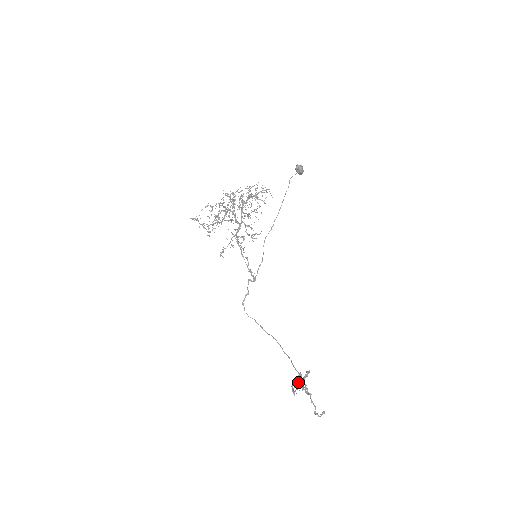
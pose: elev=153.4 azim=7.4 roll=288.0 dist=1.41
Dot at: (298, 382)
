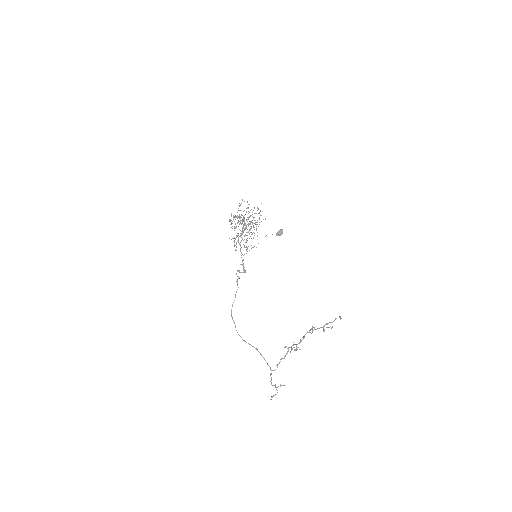
Dot at: (322, 327)
